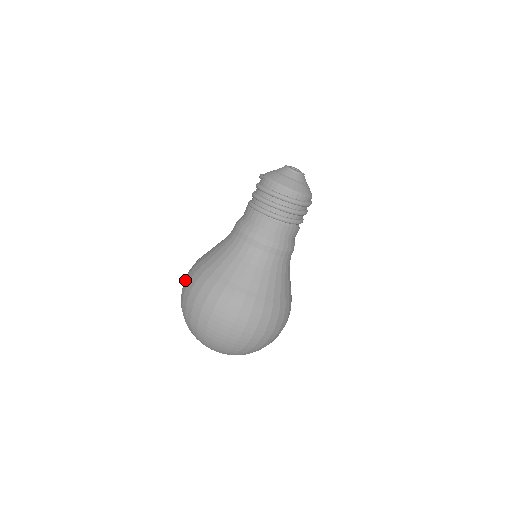
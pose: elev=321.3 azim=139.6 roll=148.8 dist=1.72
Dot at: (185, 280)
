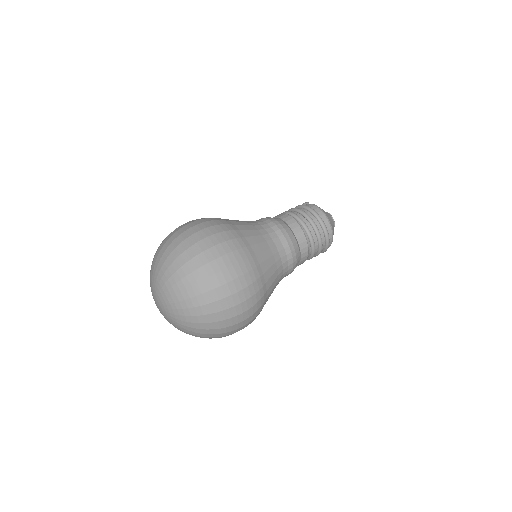
Dot at: (190, 221)
